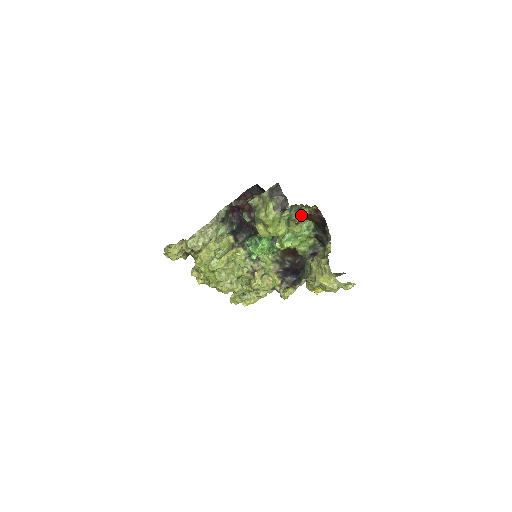
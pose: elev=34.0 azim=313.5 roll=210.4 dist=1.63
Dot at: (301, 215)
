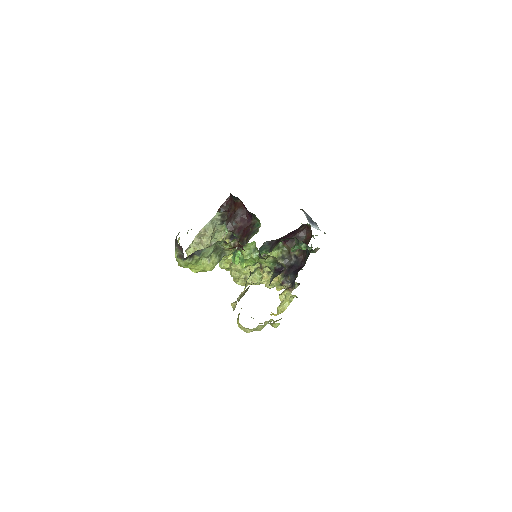
Dot at: occluded
